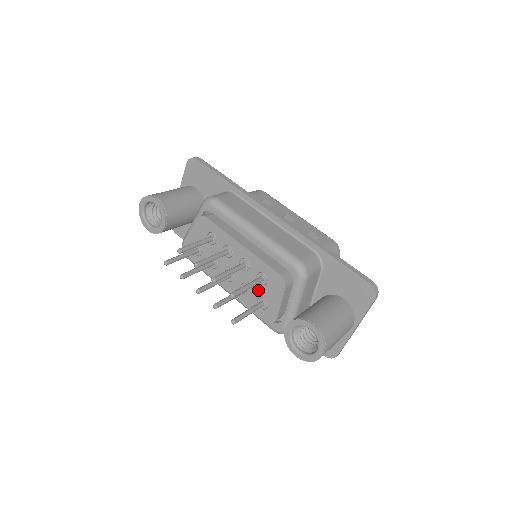
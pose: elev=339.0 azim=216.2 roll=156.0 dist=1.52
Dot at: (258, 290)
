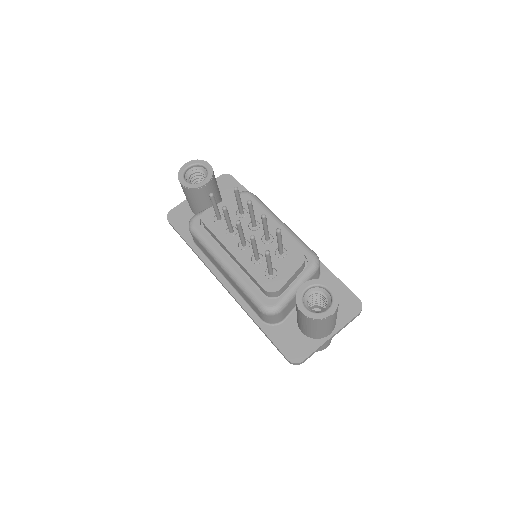
Dot at: (272, 261)
